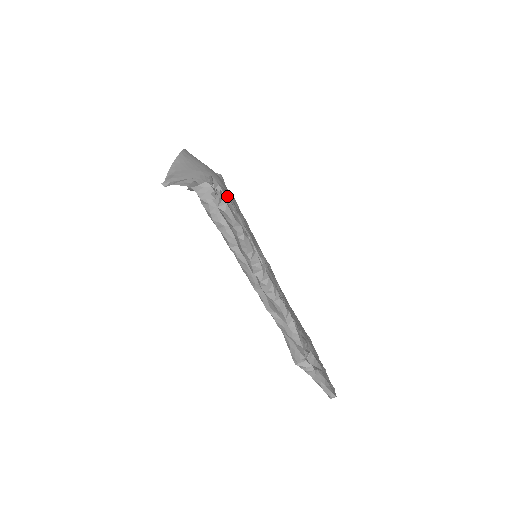
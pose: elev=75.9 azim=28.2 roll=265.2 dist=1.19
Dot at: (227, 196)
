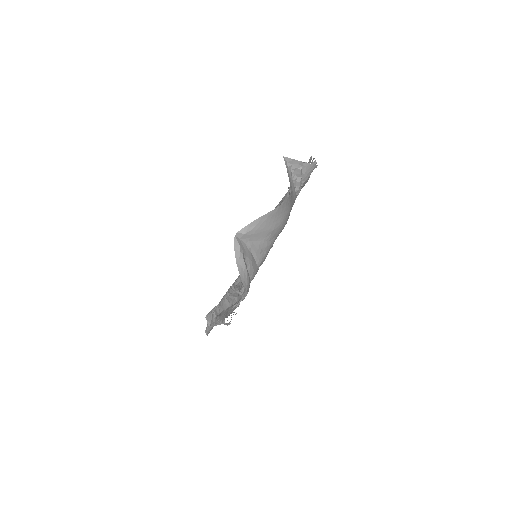
Dot at: occluded
